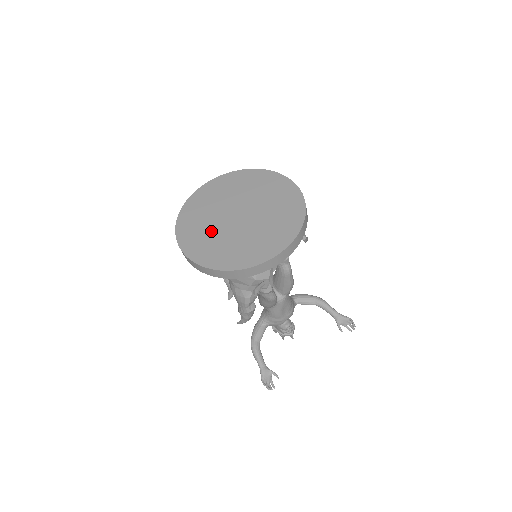
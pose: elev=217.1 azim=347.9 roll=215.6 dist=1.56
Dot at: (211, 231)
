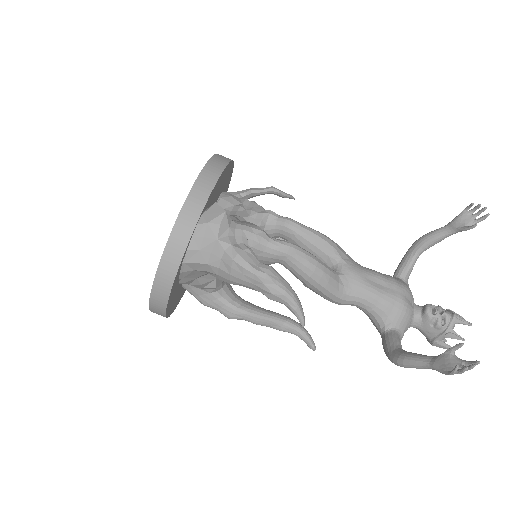
Dot at: occluded
